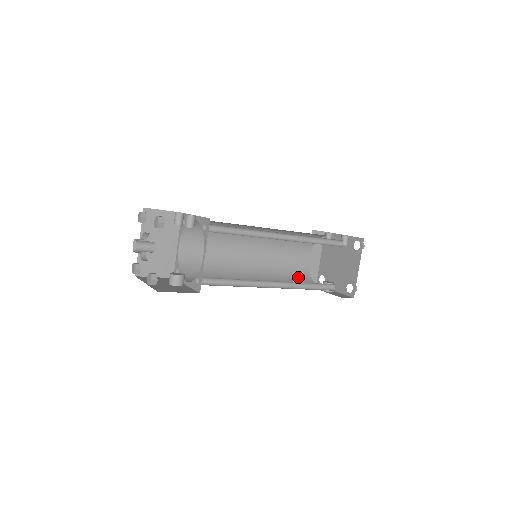
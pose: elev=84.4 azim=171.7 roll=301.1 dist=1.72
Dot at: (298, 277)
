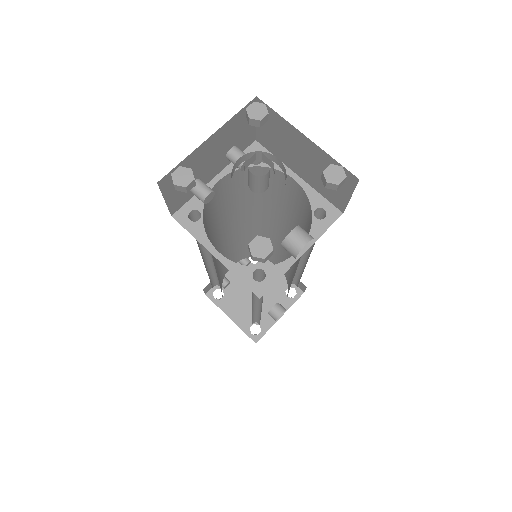
Dot at: occluded
